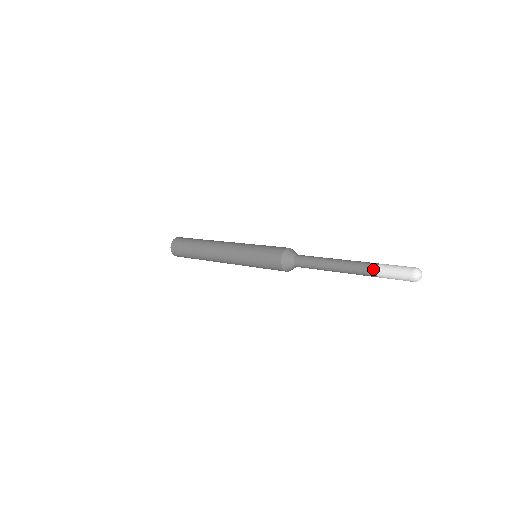
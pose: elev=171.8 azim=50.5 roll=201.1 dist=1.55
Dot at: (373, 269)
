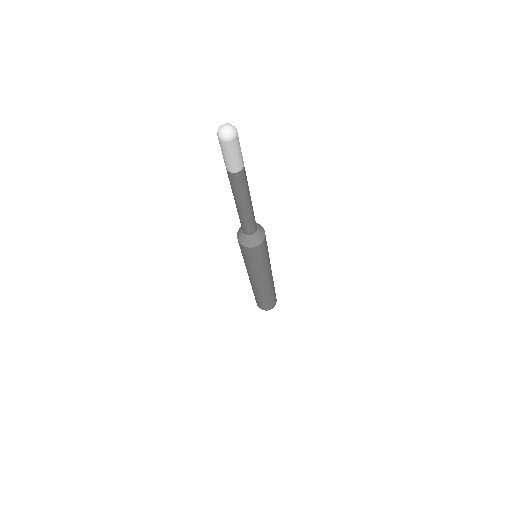
Dot at: occluded
